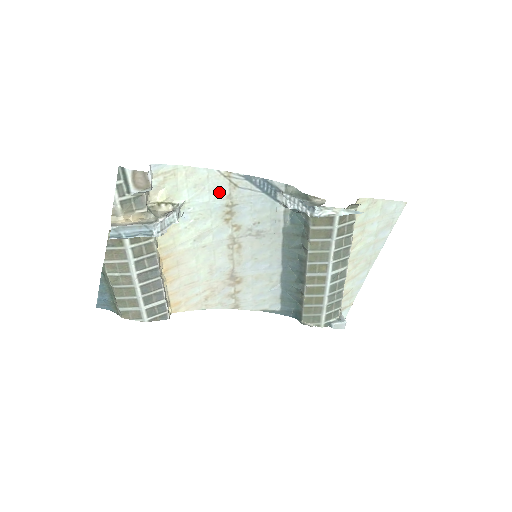
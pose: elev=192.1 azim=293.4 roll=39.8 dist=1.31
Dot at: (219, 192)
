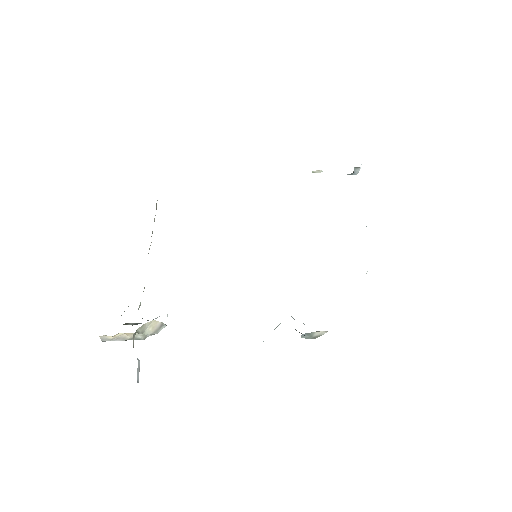
Dot at: occluded
